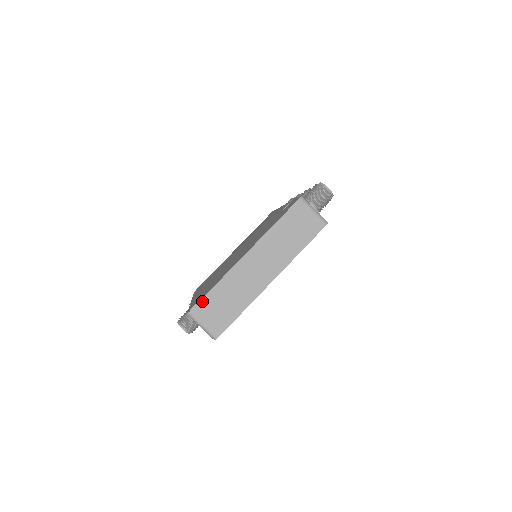
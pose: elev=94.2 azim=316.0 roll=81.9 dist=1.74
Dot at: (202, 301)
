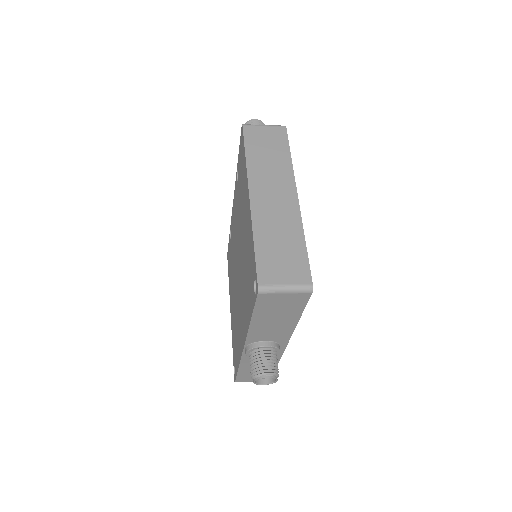
Dot at: (258, 265)
